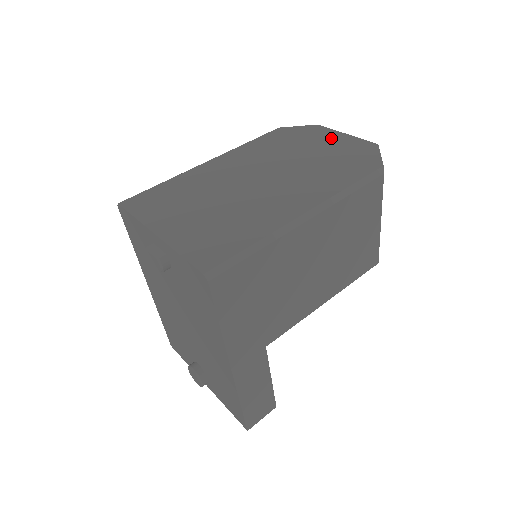
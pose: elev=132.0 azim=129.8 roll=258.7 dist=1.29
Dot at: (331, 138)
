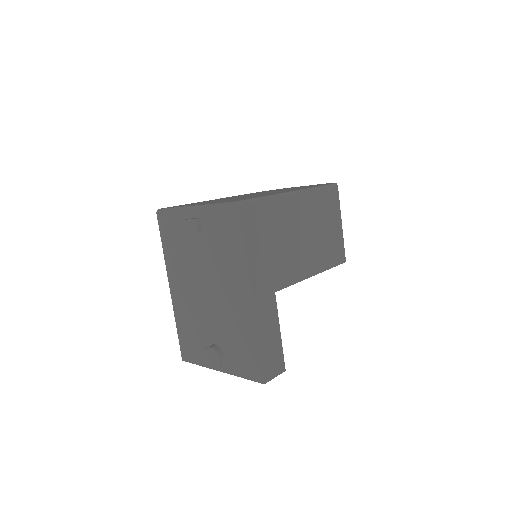
Dot at: occluded
